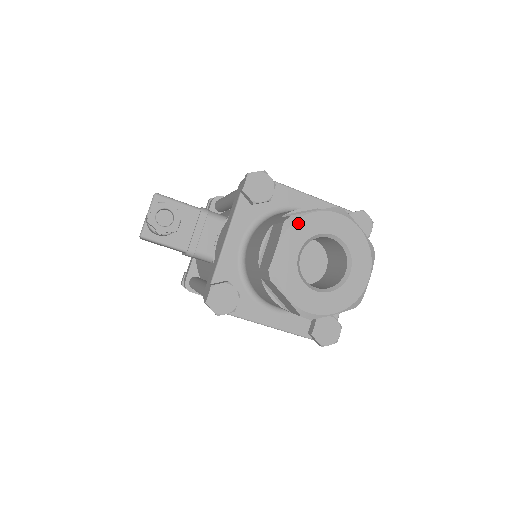
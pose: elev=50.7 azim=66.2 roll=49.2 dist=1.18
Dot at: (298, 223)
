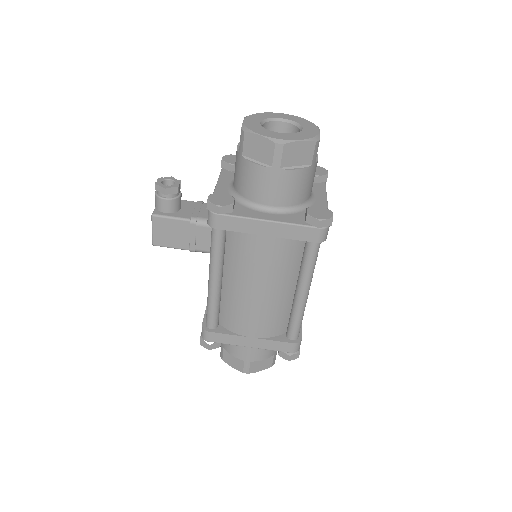
Dot at: (255, 115)
